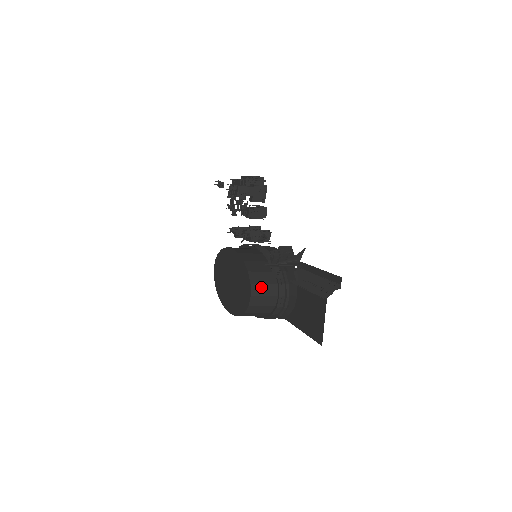
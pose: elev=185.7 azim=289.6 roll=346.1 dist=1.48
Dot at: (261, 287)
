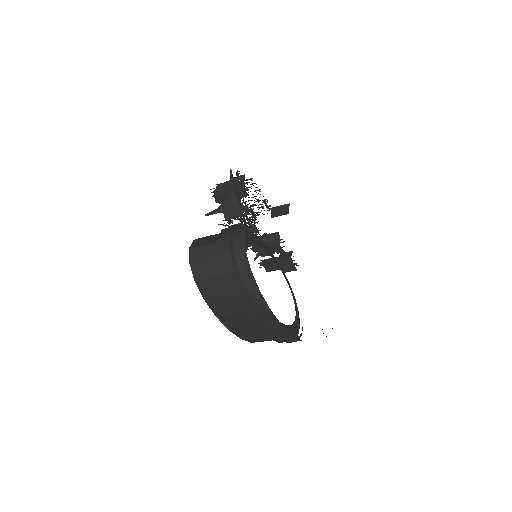
Dot at: (204, 240)
